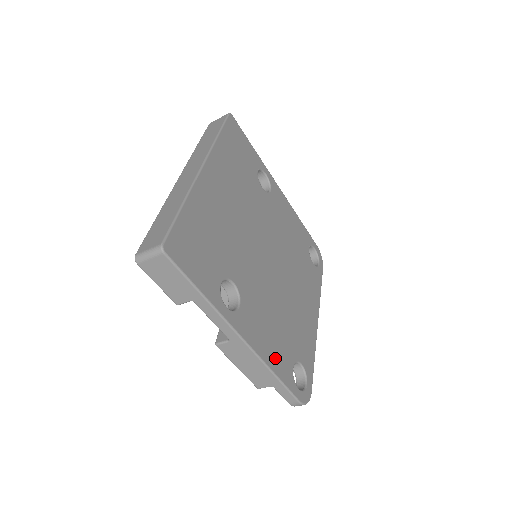
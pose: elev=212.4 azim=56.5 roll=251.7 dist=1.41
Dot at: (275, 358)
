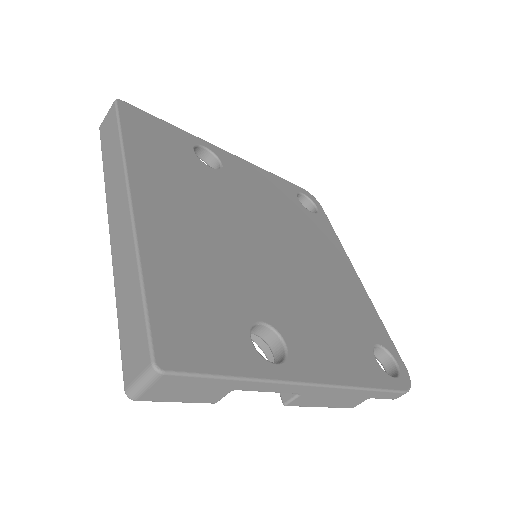
Dot at: (355, 368)
